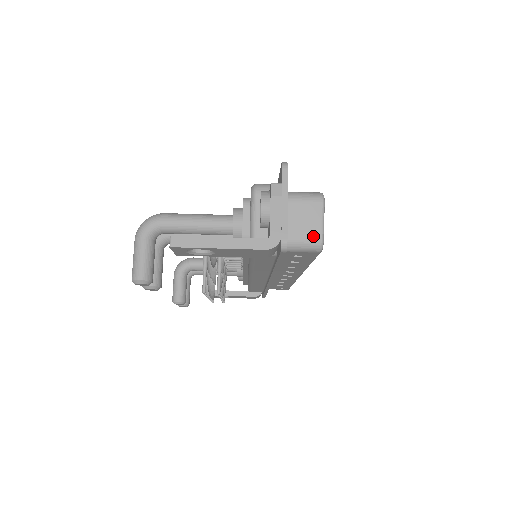
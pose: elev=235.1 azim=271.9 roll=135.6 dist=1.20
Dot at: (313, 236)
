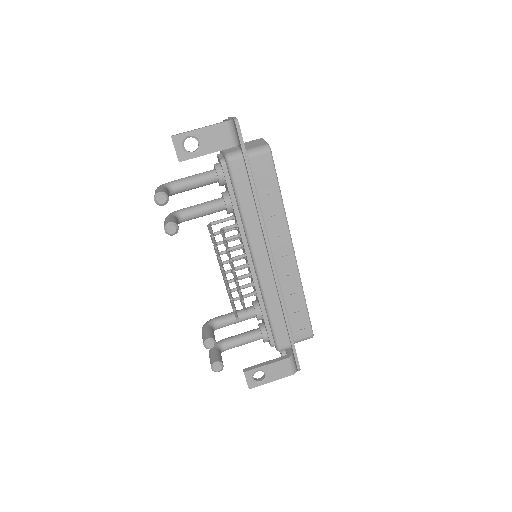
Dot at: (261, 145)
